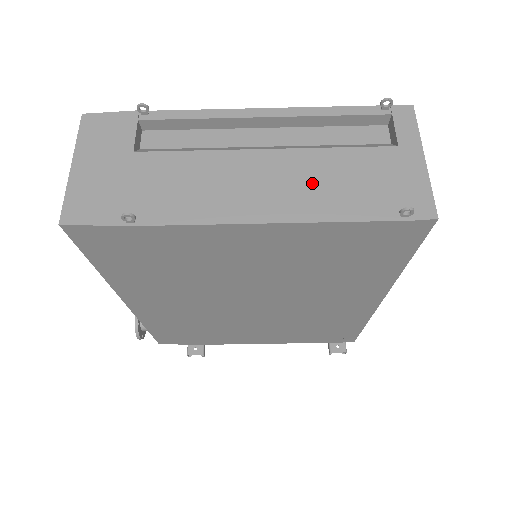
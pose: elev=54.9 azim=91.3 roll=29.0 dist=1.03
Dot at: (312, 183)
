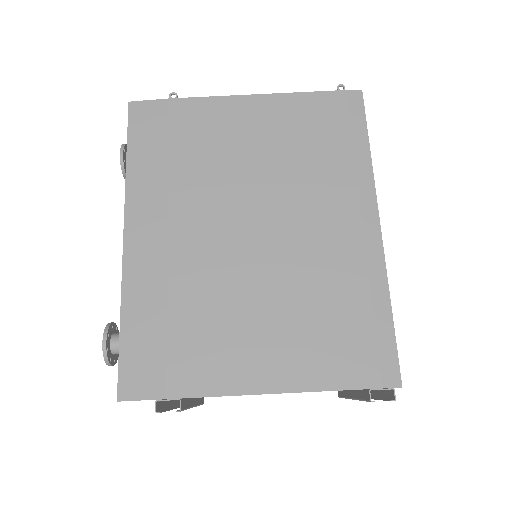
Dot at: occluded
